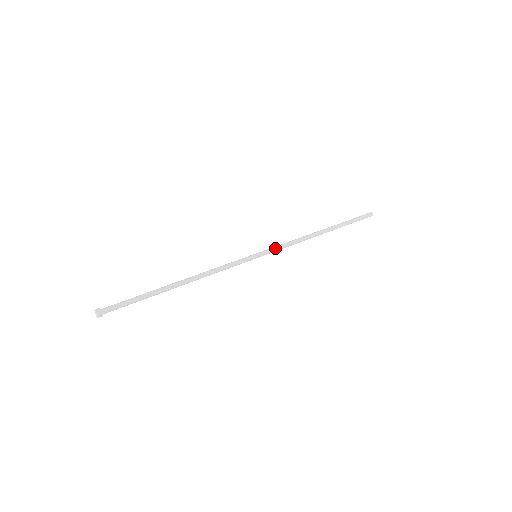
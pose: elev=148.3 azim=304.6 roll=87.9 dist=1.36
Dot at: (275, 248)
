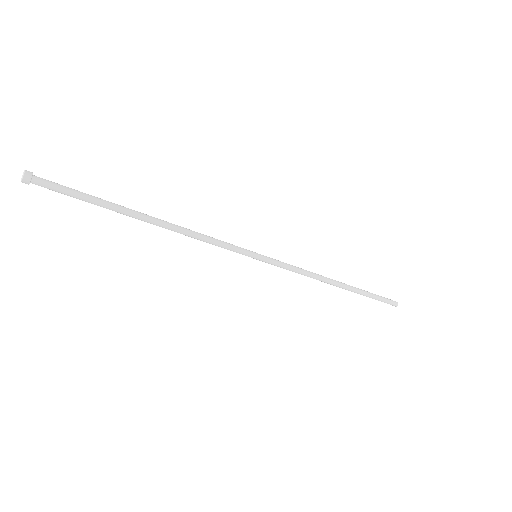
Dot at: (280, 261)
